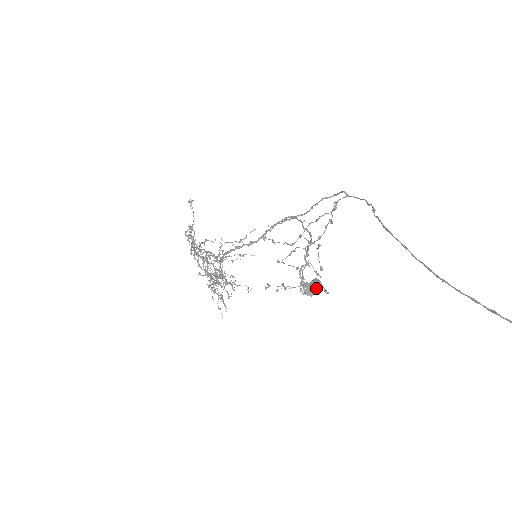
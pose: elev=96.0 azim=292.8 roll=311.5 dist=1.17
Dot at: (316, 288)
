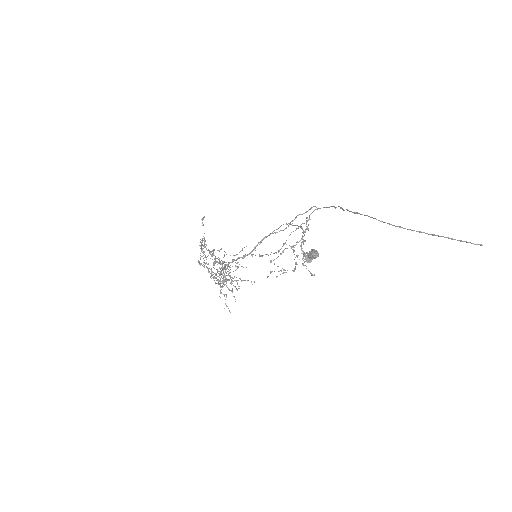
Dot at: (315, 253)
